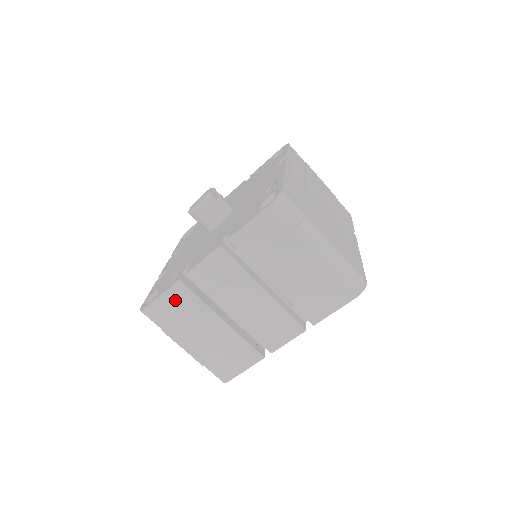
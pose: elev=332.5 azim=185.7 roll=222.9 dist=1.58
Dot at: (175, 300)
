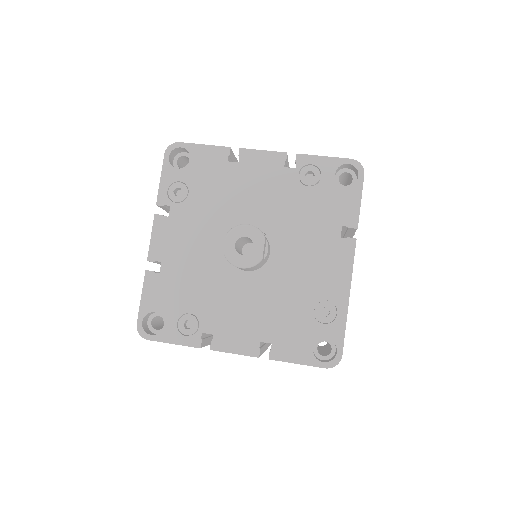
Dot at: occluded
